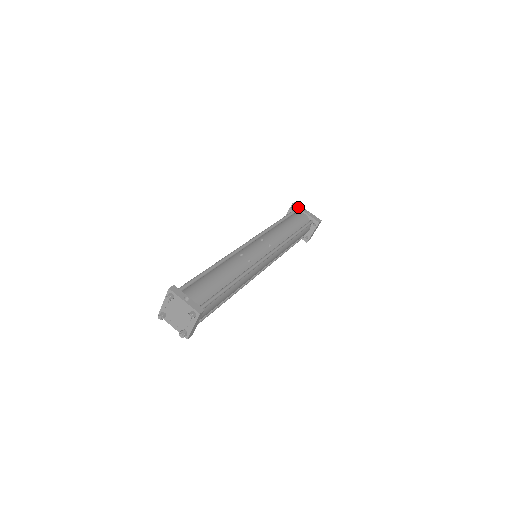
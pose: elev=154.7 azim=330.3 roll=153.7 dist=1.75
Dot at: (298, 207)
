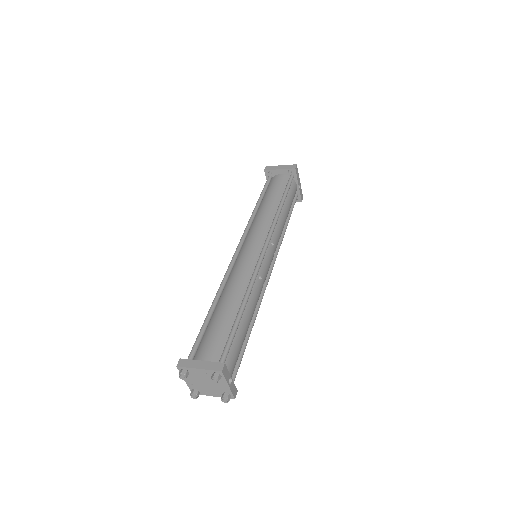
Dot at: (297, 175)
